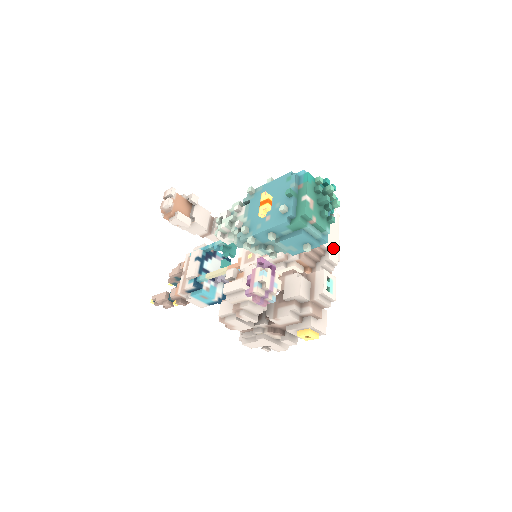
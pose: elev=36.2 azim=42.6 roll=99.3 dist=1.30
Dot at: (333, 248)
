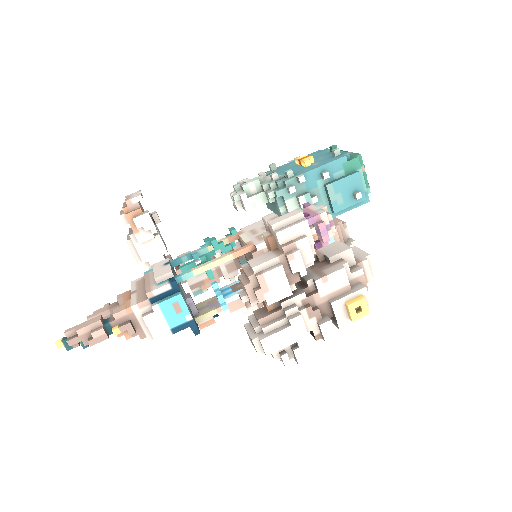
Dot at: occluded
